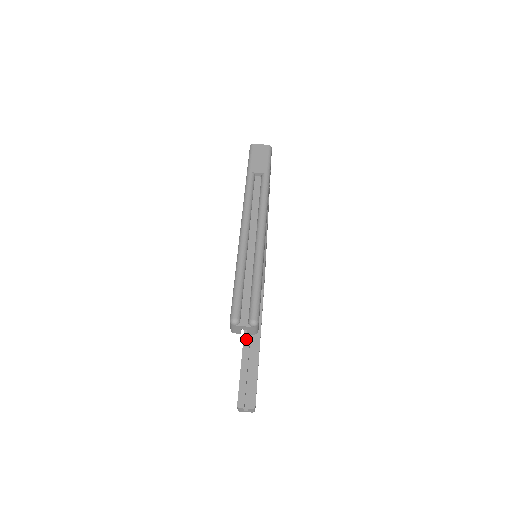
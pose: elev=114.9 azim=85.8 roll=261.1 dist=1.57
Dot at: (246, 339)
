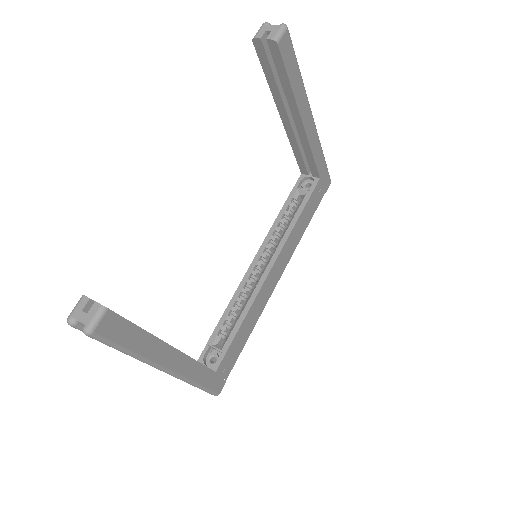
Dot at: occluded
